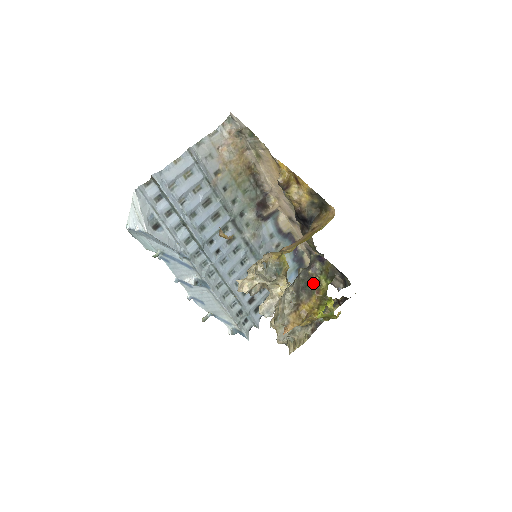
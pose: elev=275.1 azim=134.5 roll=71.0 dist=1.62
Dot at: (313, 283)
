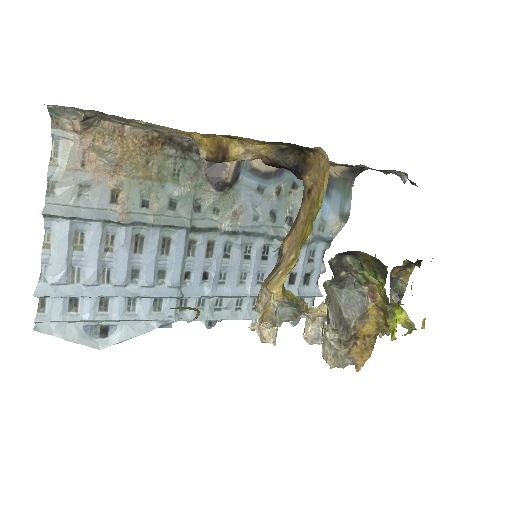
Dot at: (358, 283)
